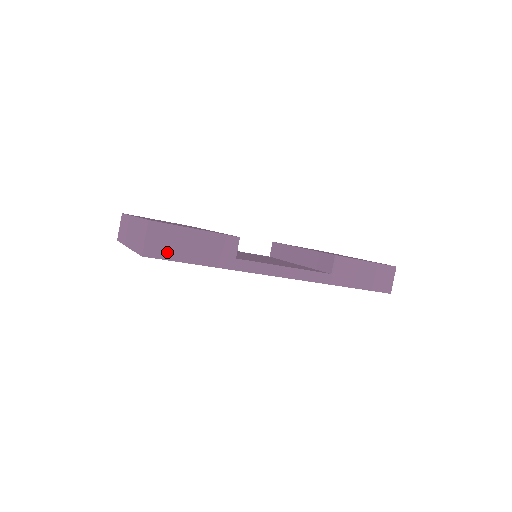
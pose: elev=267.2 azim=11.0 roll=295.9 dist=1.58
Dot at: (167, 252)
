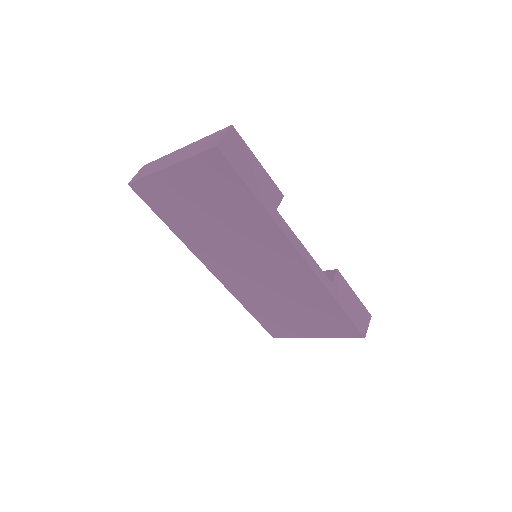
Dot at: (234, 160)
